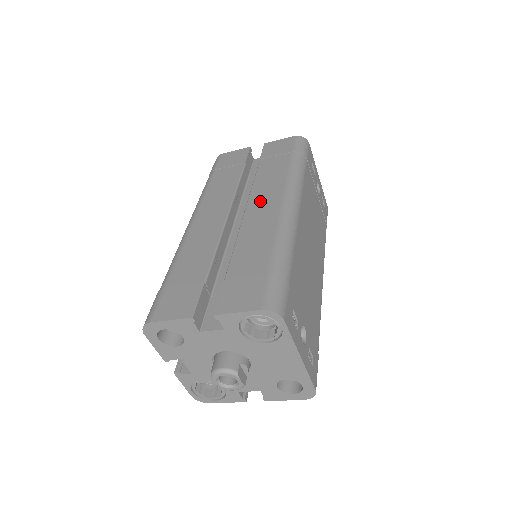
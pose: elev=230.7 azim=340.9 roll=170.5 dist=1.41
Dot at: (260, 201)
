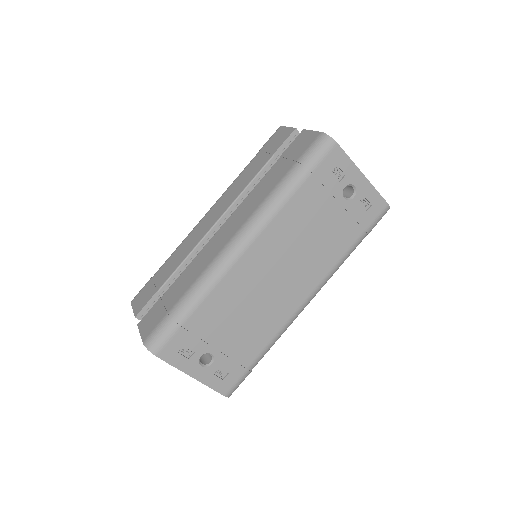
Dot at: (230, 223)
